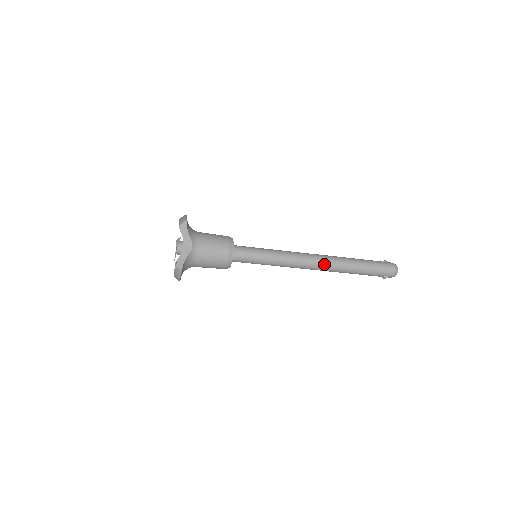
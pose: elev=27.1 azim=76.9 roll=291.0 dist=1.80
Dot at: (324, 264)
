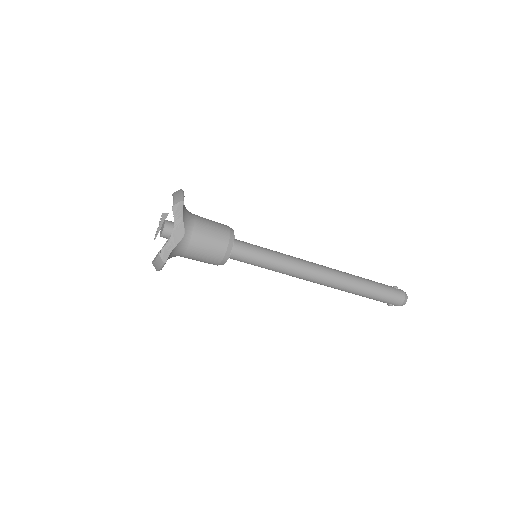
Dot at: (331, 280)
